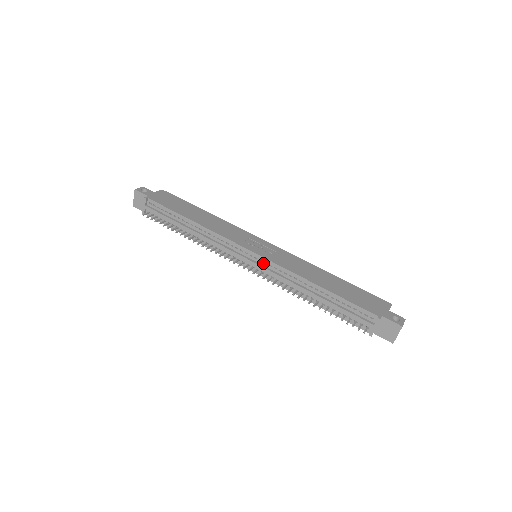
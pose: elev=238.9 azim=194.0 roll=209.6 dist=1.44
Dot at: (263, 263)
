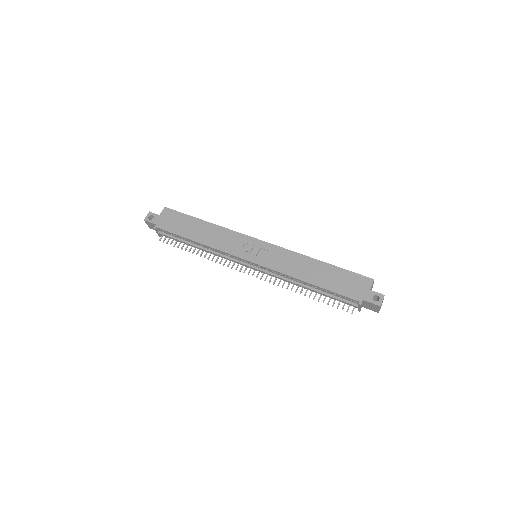
Dot at: (261, 268)
